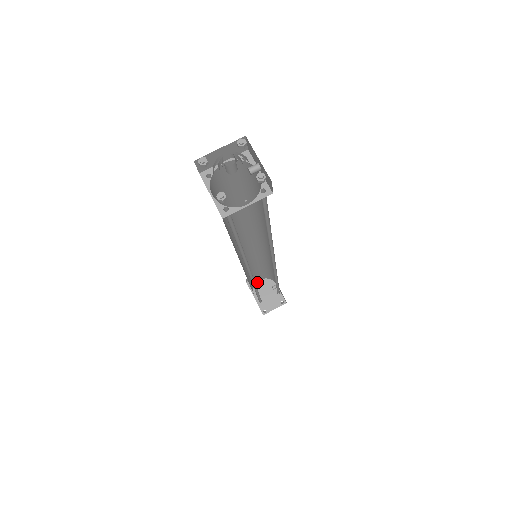
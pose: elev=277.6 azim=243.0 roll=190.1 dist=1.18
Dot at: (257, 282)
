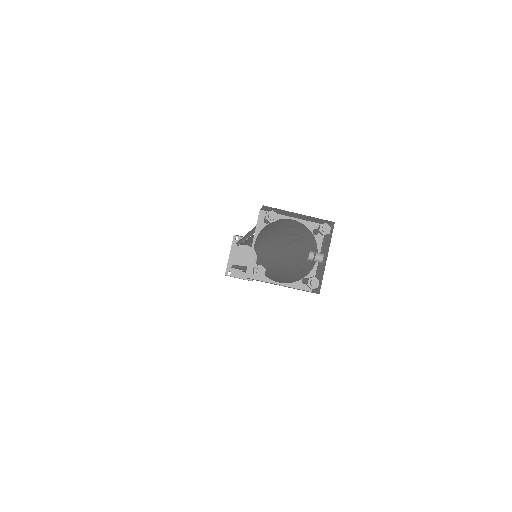
Dot at: occluded
